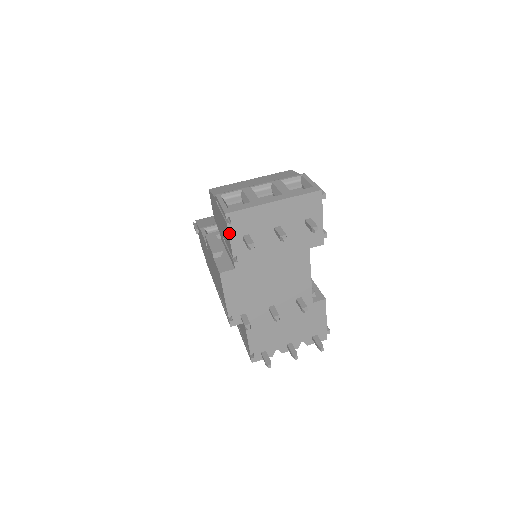
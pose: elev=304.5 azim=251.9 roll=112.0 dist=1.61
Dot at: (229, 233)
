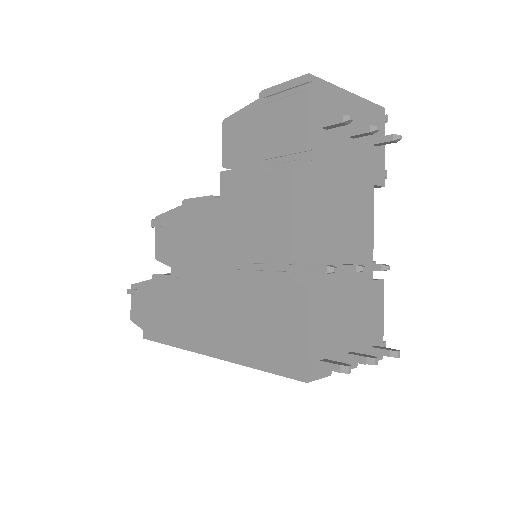
Dot at: (309, 106)
